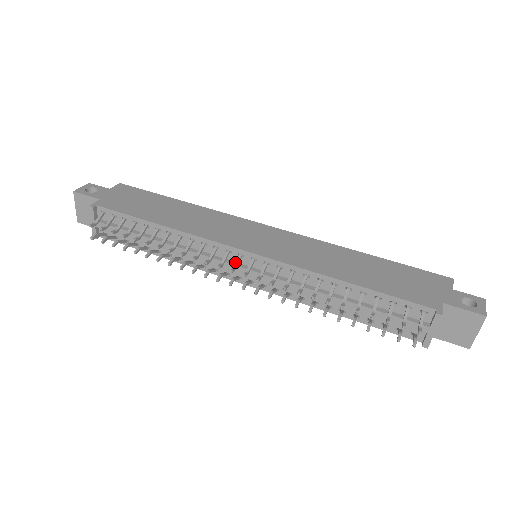
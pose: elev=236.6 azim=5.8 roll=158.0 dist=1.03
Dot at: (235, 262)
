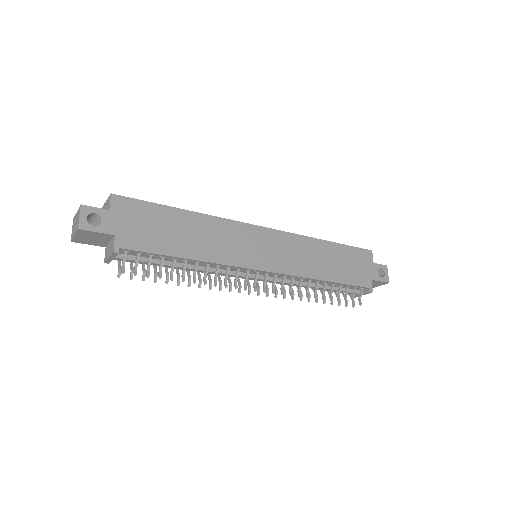
Dot at: (250, 274)
